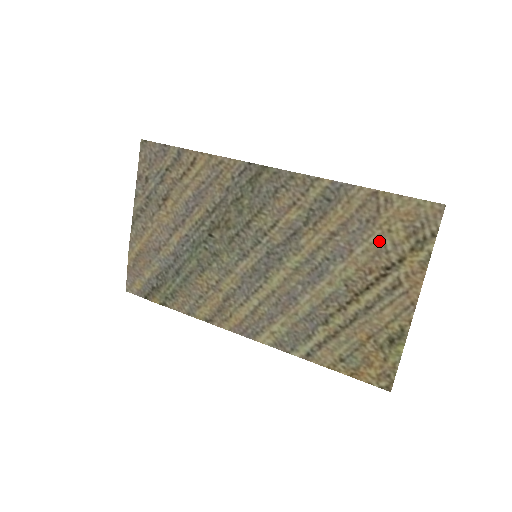
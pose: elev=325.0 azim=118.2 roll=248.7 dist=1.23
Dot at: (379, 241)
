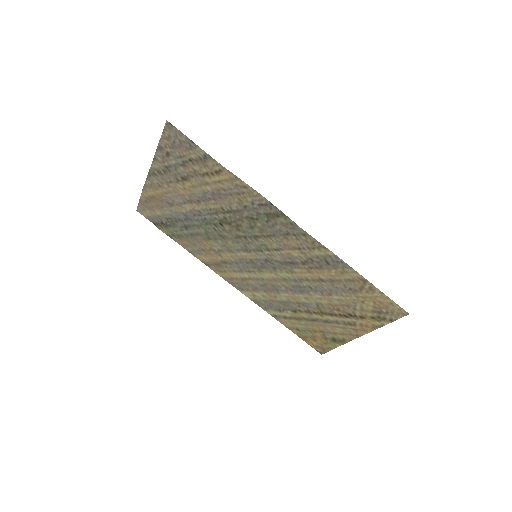
Dot at: (352, 302)
